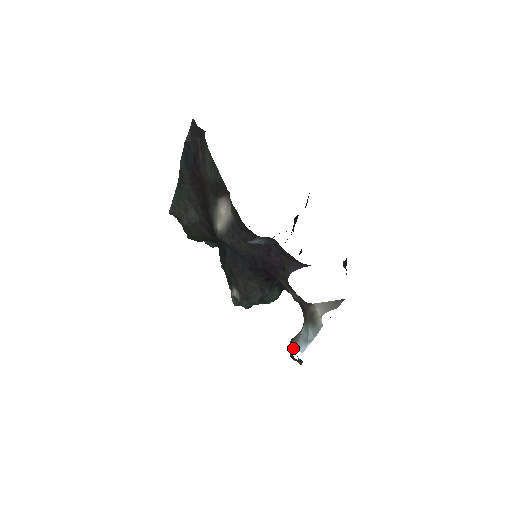
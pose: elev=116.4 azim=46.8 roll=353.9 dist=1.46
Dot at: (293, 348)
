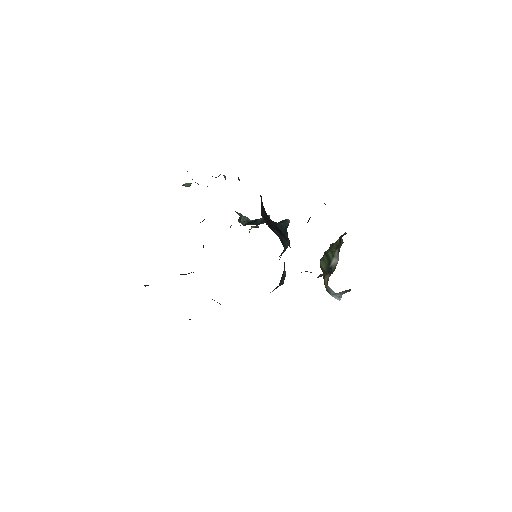
Dot at: (330, 294)
